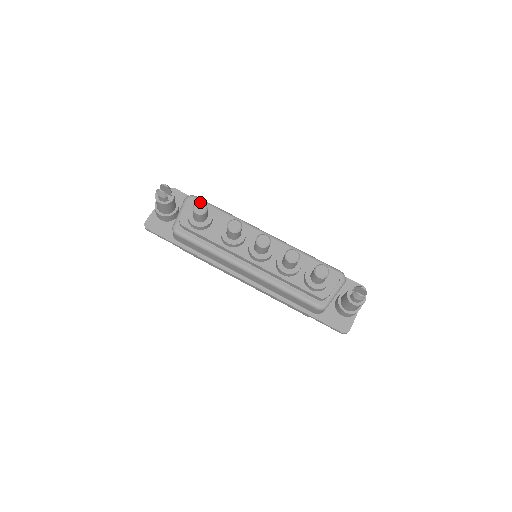
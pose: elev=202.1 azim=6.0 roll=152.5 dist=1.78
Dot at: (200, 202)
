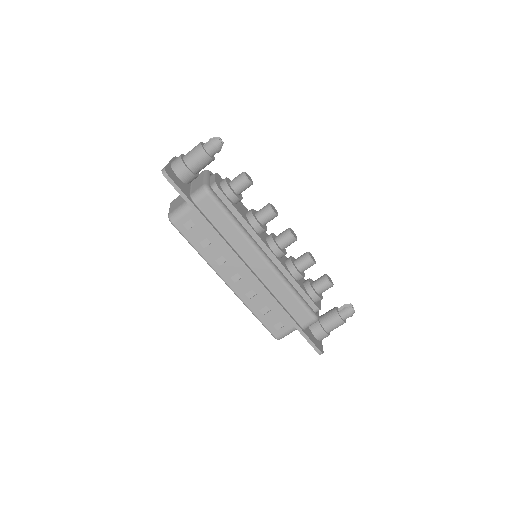
Dot at: occluded
